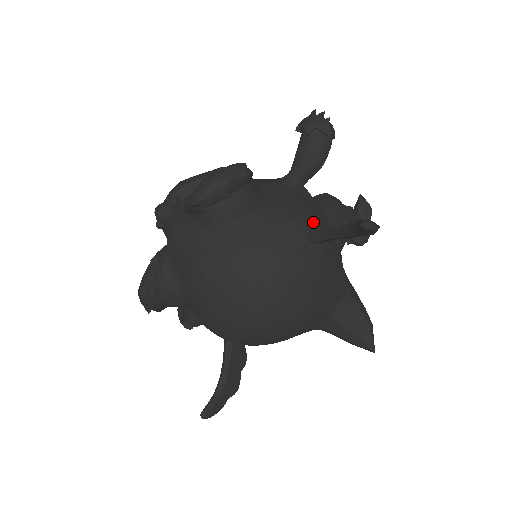
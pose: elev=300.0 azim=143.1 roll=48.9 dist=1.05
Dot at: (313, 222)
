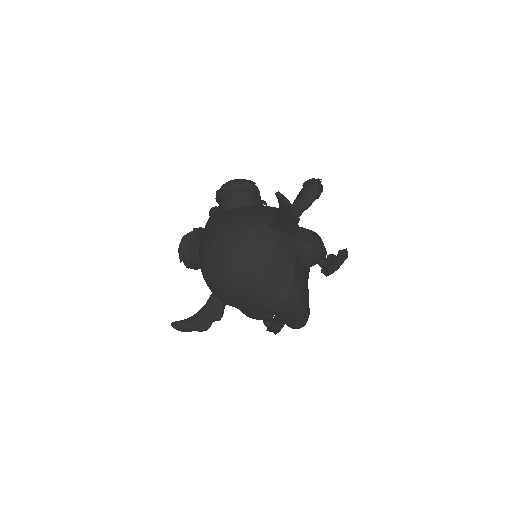
Dot at: occluded
